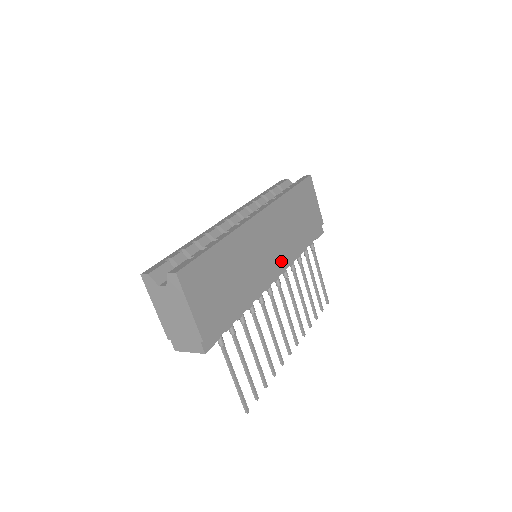
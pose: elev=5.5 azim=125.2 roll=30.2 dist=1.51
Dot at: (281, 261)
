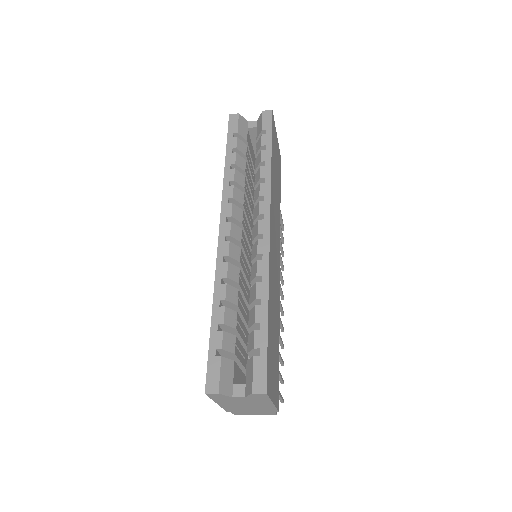
Dot at: (279, 249)
